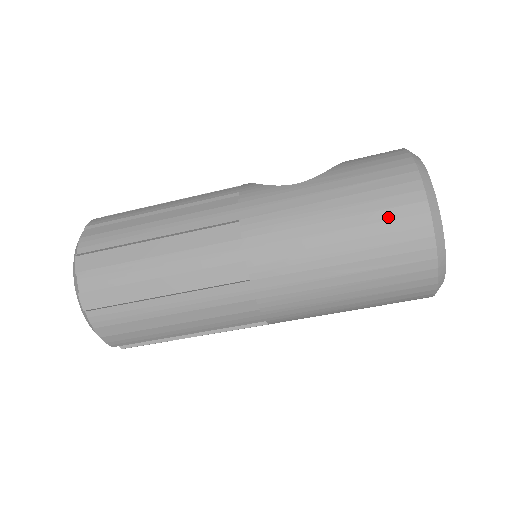
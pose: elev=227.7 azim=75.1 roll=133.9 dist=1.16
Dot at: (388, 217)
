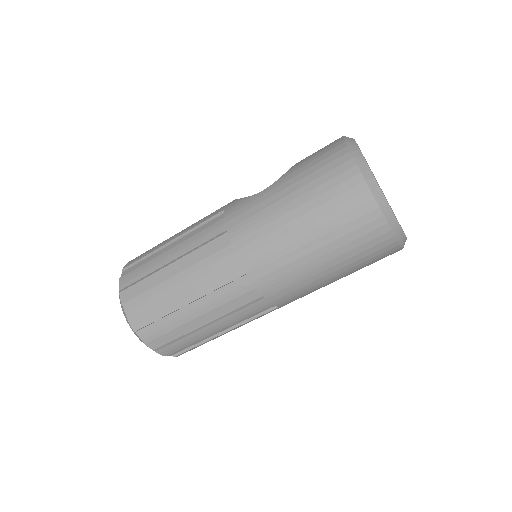
Dot at: (334, 195)
